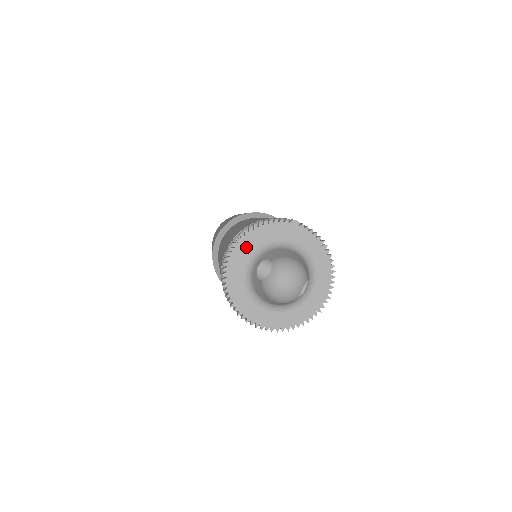
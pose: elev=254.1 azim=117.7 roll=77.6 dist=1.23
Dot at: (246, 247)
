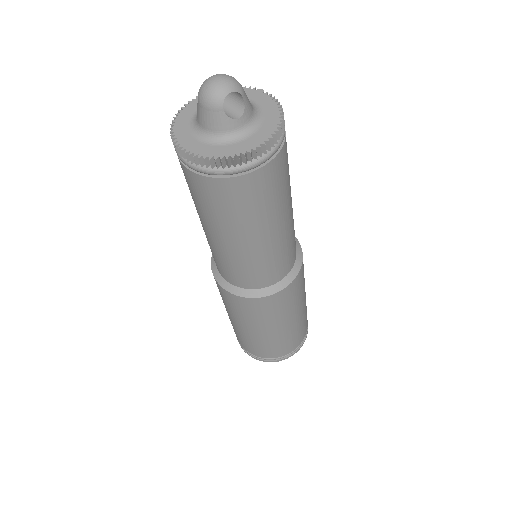
Dot at: occluded
